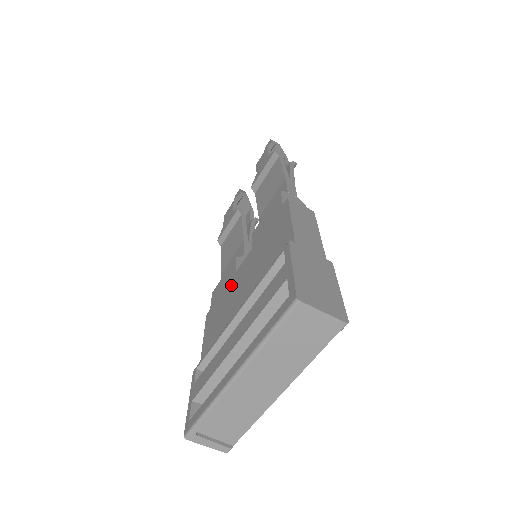
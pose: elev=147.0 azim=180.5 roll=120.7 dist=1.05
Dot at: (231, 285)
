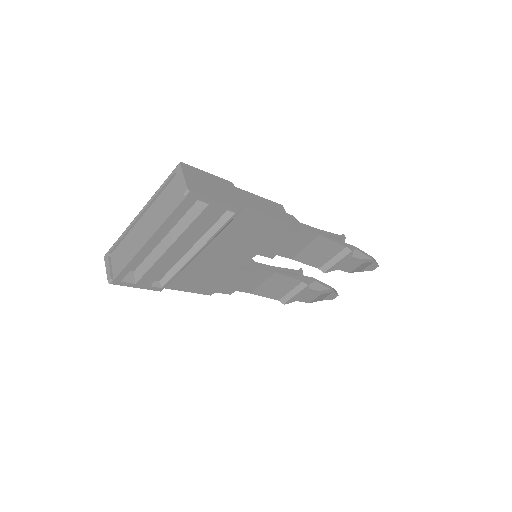
Dot at: occluded
